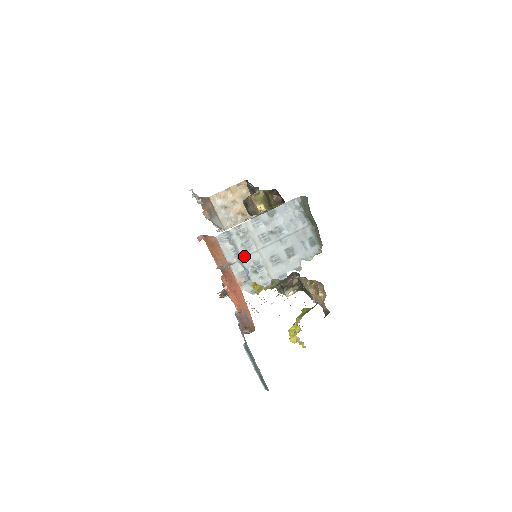
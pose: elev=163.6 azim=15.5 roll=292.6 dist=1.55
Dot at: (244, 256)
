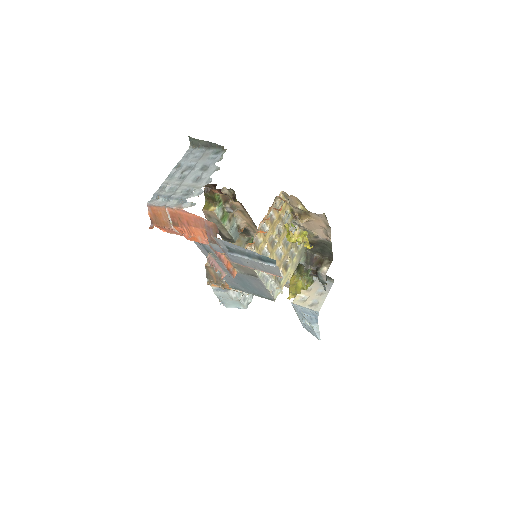
Dot at: (172, 195)
